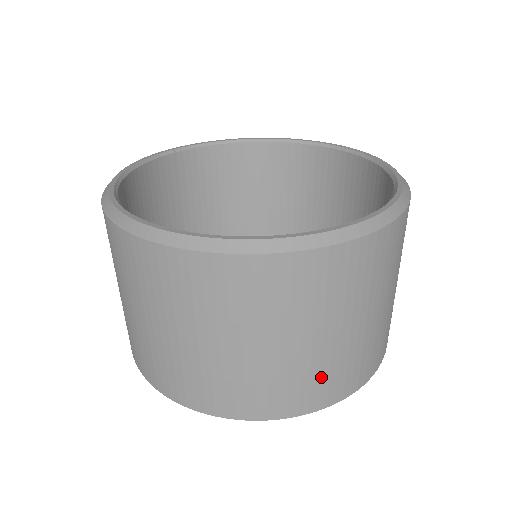
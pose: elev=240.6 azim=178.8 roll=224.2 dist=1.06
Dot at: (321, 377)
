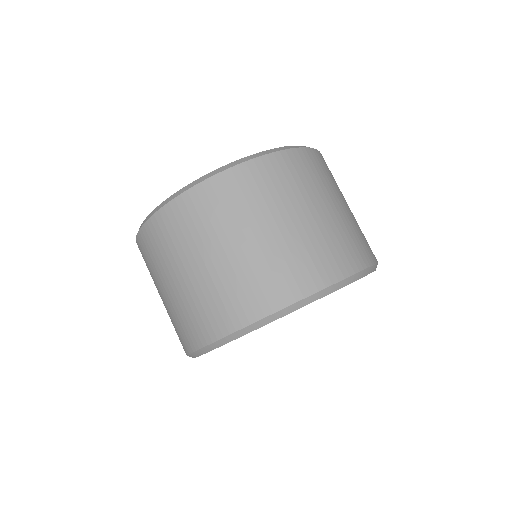
Dot at: (273, 272)
